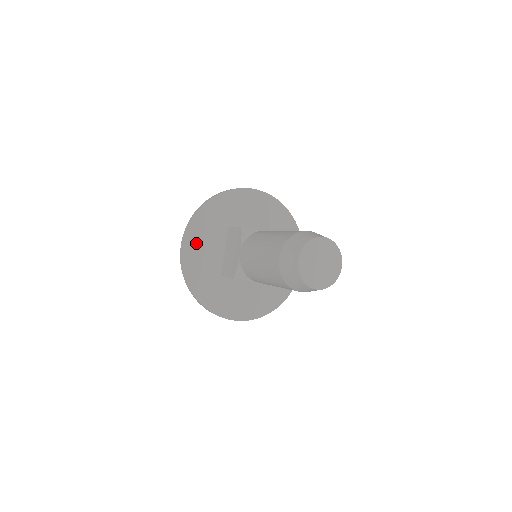
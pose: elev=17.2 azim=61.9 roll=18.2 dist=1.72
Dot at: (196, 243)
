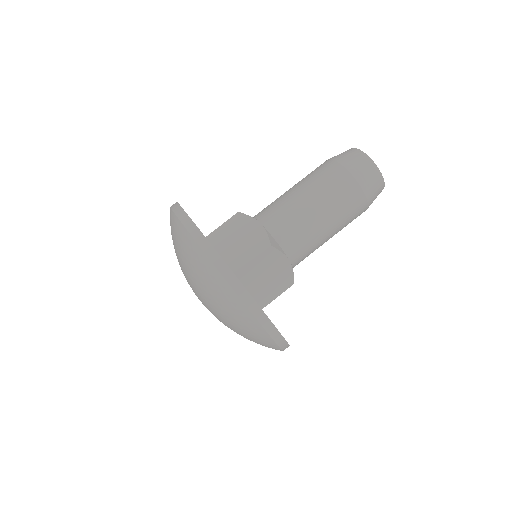
Dot at: occluded
